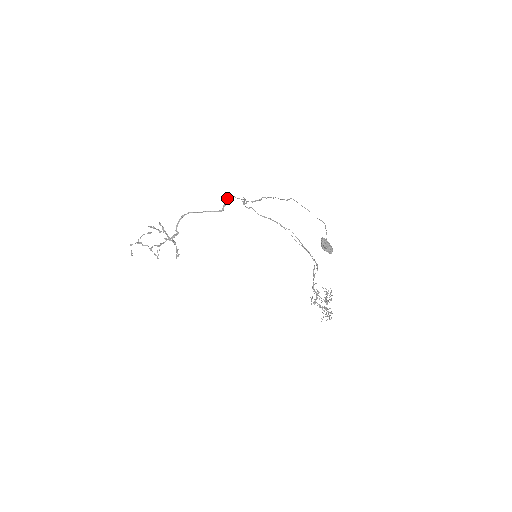
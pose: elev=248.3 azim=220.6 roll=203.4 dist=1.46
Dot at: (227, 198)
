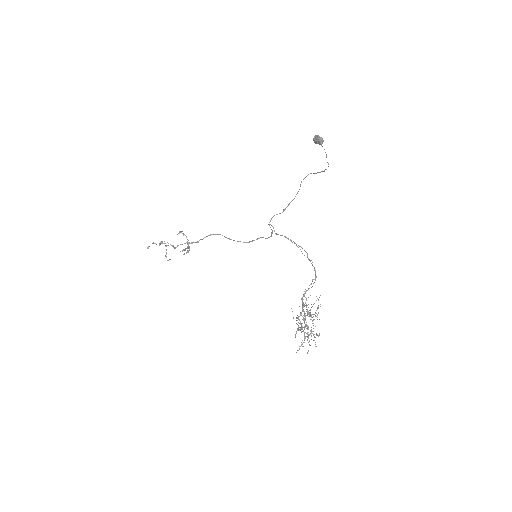
Dot at: (257, 238)
